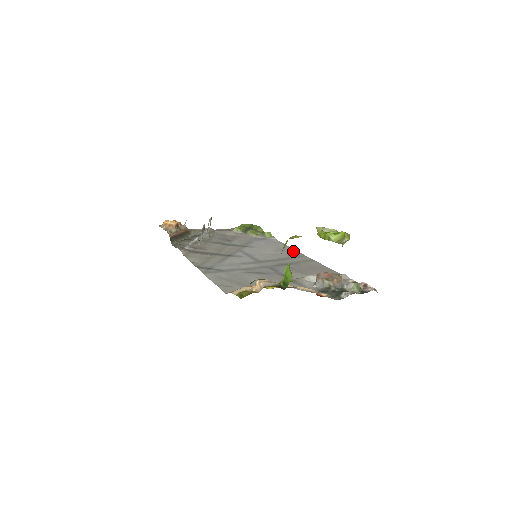
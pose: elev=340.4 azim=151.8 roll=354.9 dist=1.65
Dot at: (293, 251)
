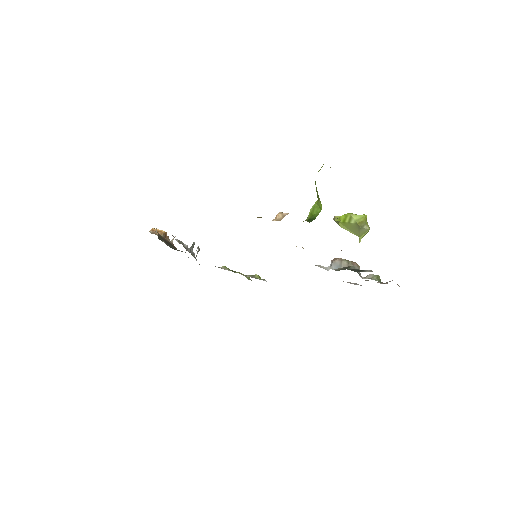
Dot at: occluded
